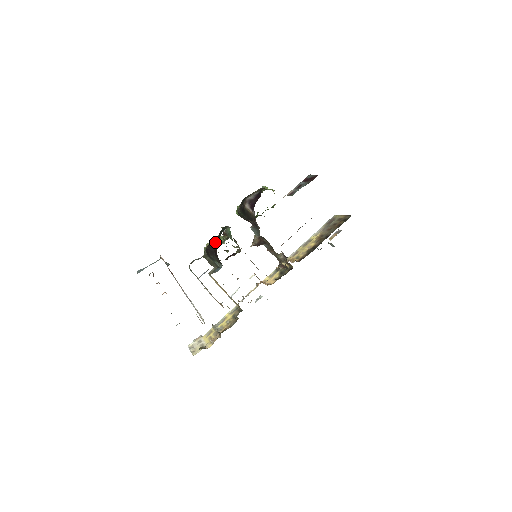
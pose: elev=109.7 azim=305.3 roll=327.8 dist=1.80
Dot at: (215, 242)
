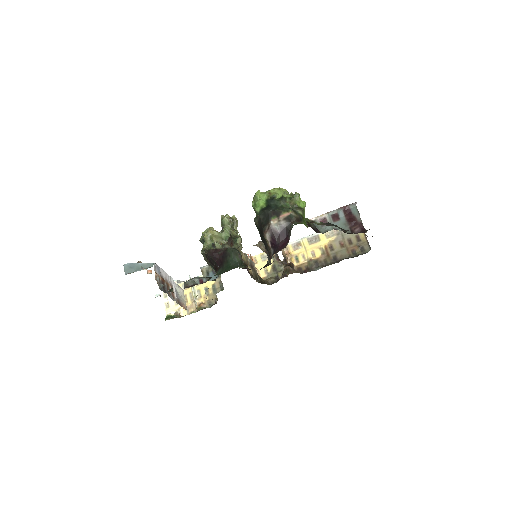
Dot at: (218, 259)
